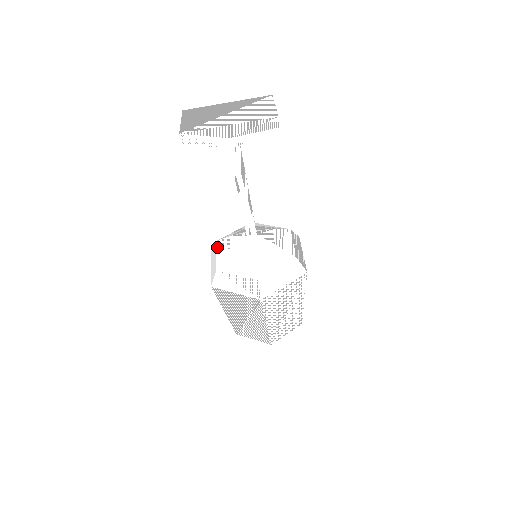
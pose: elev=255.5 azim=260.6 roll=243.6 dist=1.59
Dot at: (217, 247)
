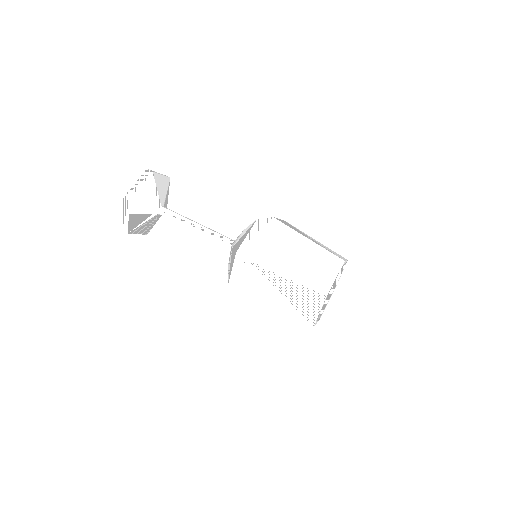
Dot at: occluded
